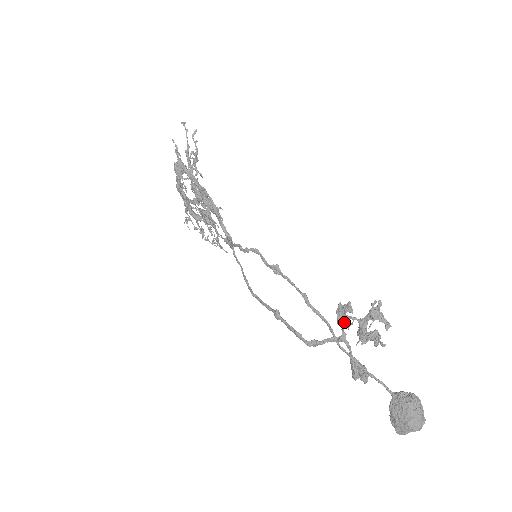
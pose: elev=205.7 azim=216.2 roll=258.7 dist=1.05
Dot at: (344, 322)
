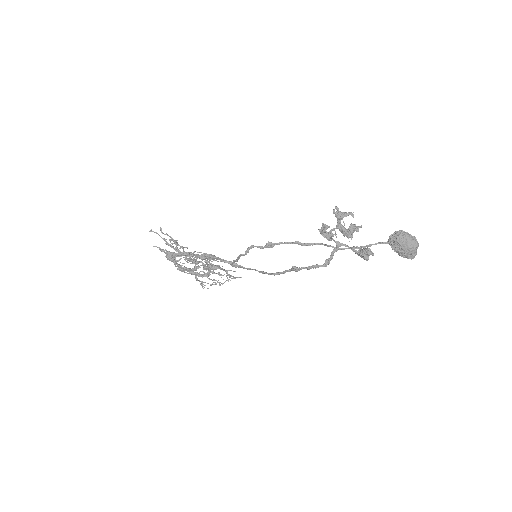
Dot at: (331, 236)
